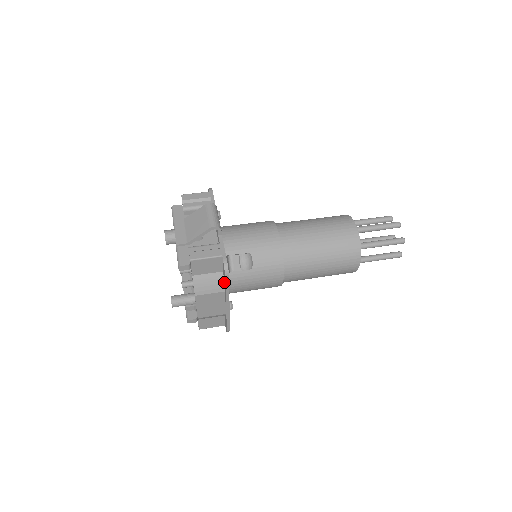
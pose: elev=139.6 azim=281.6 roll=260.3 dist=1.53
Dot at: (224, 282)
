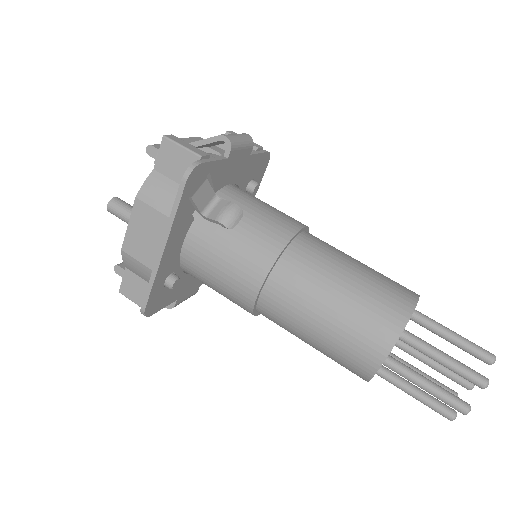
Dot at: occluded
